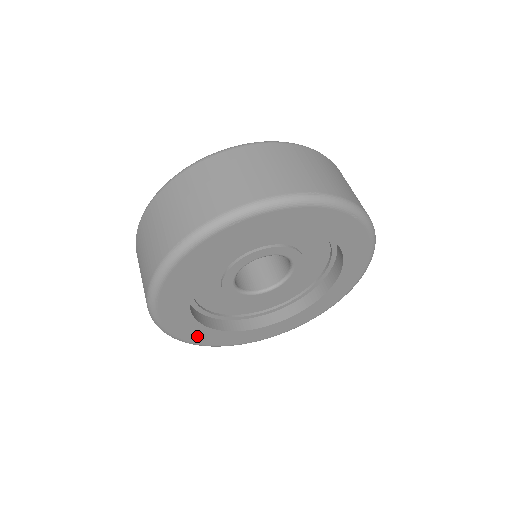
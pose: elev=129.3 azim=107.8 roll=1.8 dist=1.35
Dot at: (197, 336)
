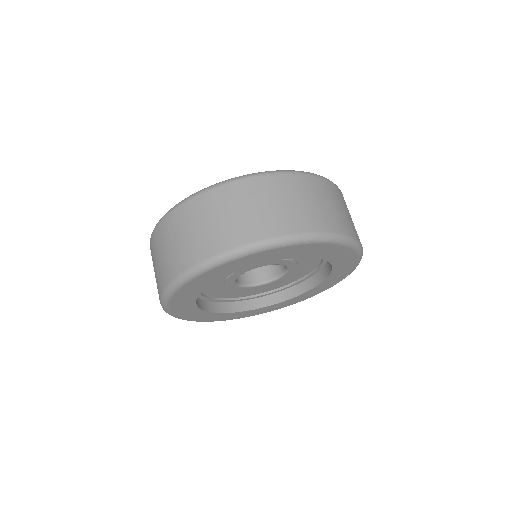
Dot at: (206, 318)
